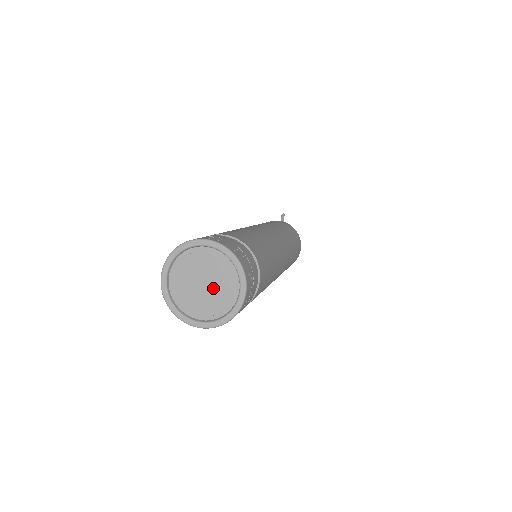
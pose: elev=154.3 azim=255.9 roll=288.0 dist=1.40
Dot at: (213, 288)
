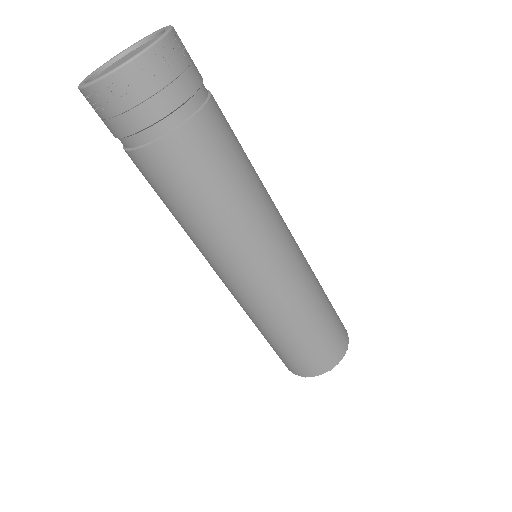
Dot at: occluded
